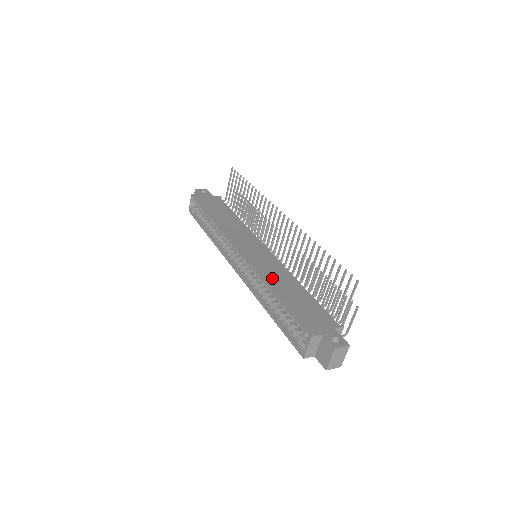
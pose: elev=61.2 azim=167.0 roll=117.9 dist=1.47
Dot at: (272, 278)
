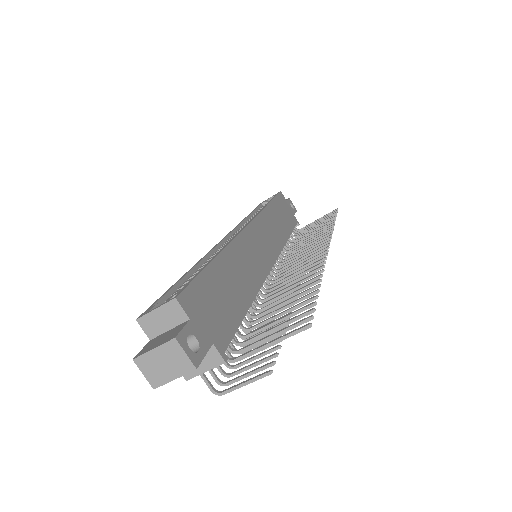
Dot at: (237, 258)
